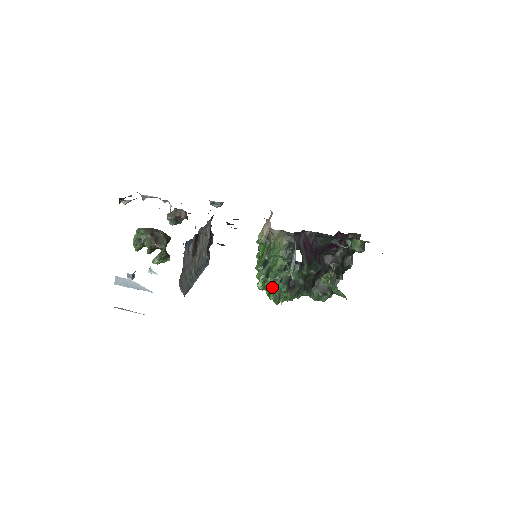
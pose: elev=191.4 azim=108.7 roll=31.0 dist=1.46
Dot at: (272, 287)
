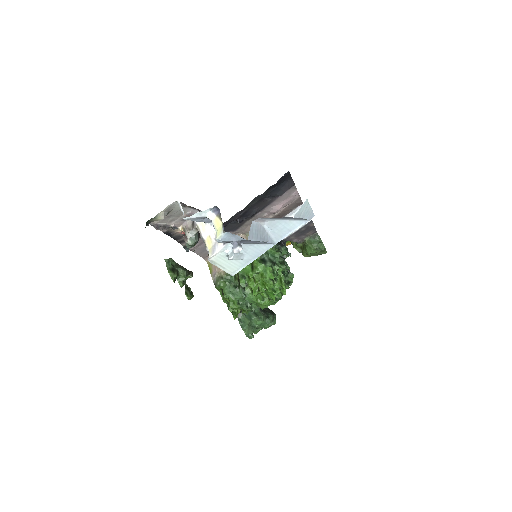
Dot at: (283, 269)
